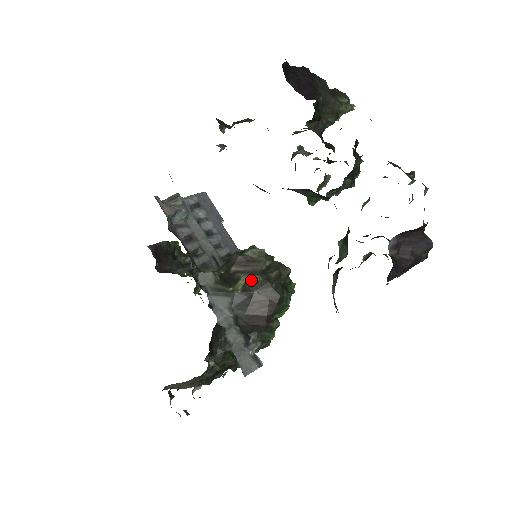
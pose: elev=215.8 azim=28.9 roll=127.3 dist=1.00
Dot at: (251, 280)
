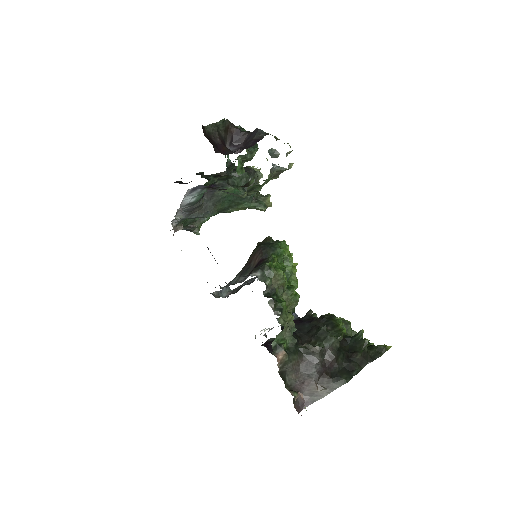
Dot at: occluded
